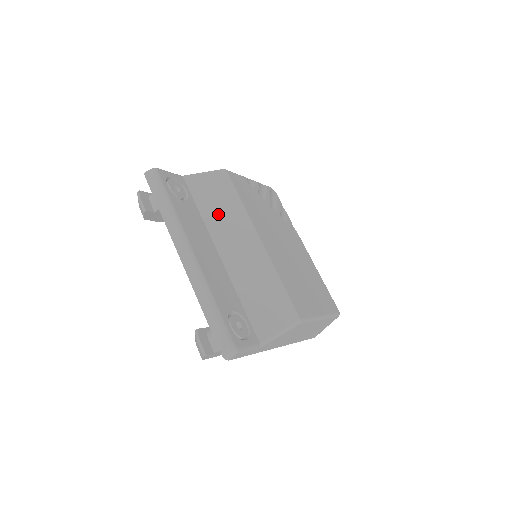
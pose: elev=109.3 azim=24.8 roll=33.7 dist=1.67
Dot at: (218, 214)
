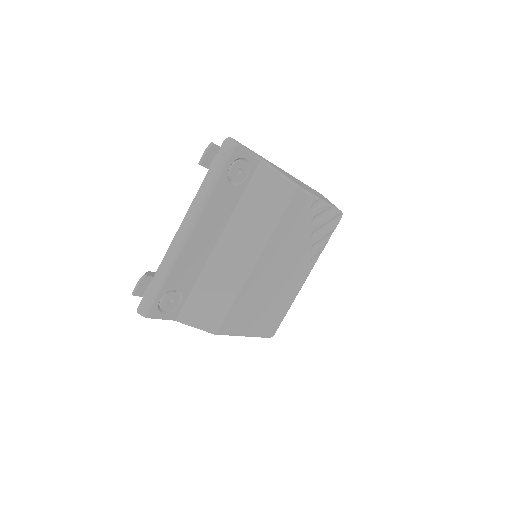
Dot at: (250, 215)
